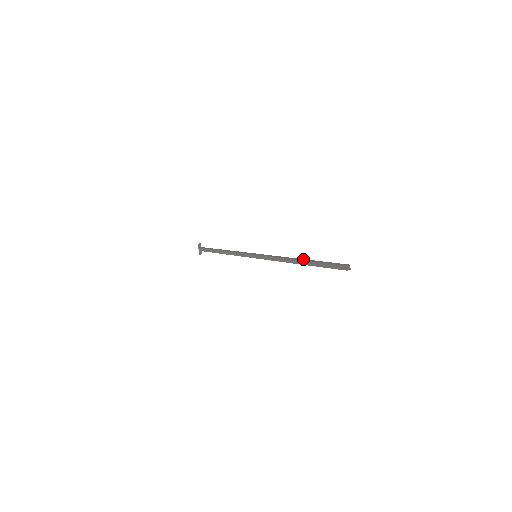
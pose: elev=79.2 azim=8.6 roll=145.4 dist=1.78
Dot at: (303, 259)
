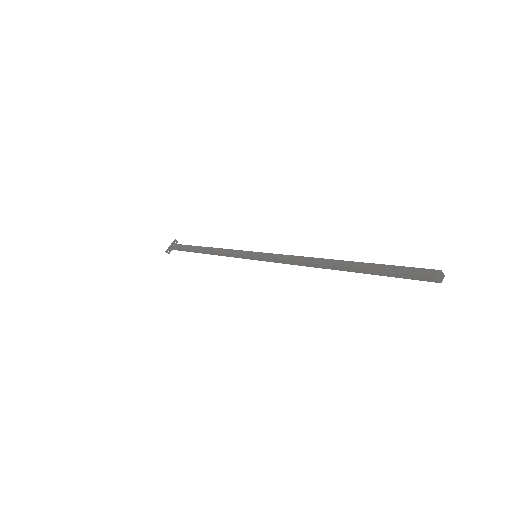
Dot at: (344, 262)
